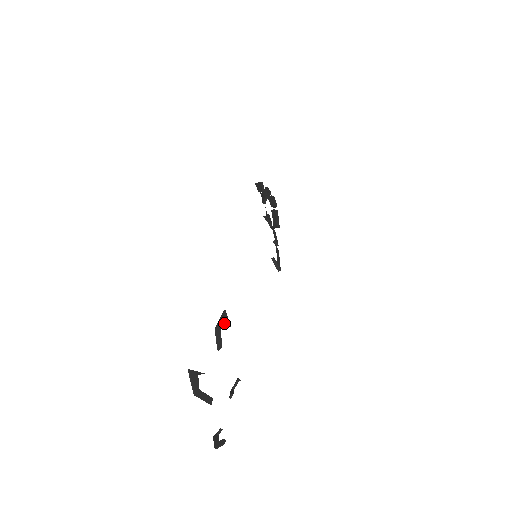
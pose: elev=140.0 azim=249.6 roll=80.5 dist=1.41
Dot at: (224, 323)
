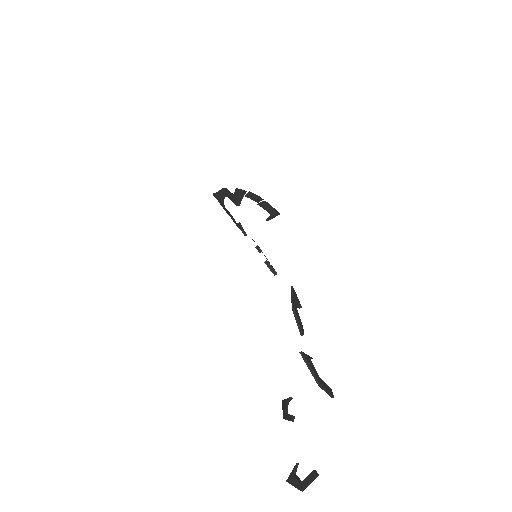
Dot at: (296, 302)
